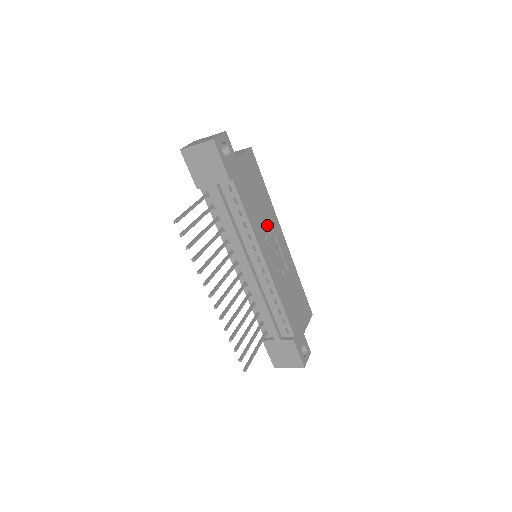
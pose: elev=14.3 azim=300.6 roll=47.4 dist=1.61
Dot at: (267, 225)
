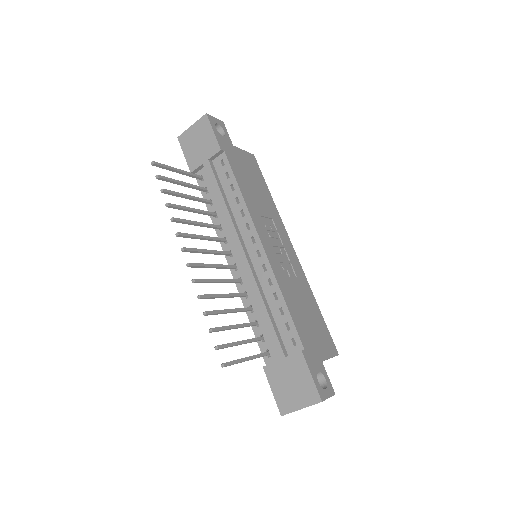
Dot at: (268, 219)
